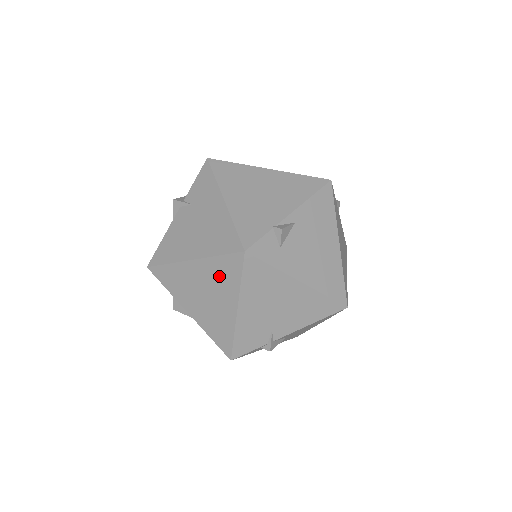
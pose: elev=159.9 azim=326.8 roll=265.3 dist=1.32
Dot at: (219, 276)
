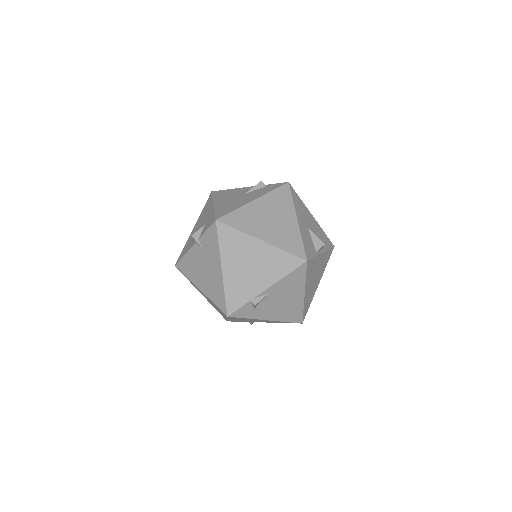
Dot at: occluded
